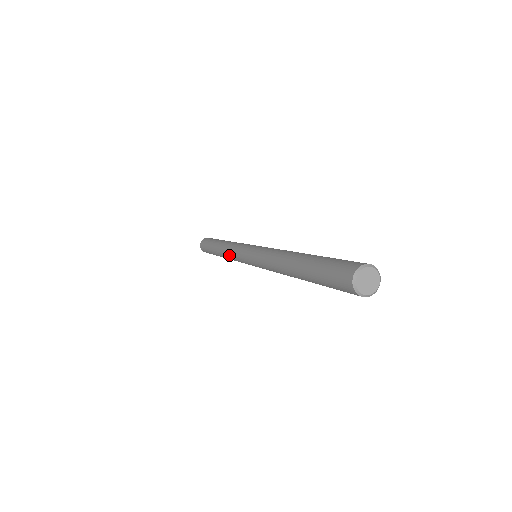
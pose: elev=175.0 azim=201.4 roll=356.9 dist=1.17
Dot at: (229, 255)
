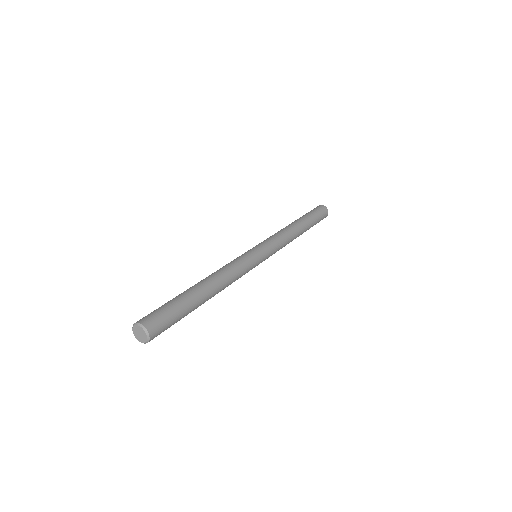
Dot at: occluded
